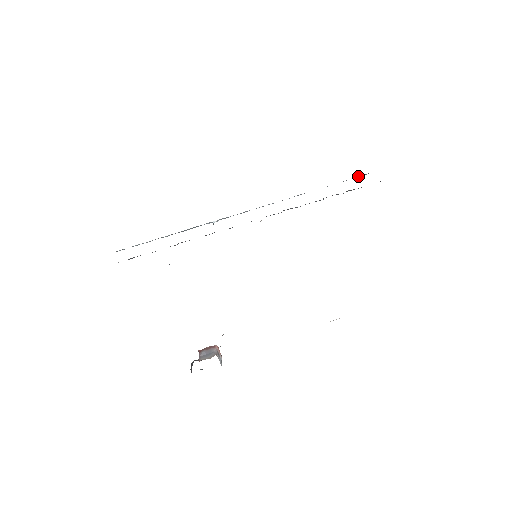
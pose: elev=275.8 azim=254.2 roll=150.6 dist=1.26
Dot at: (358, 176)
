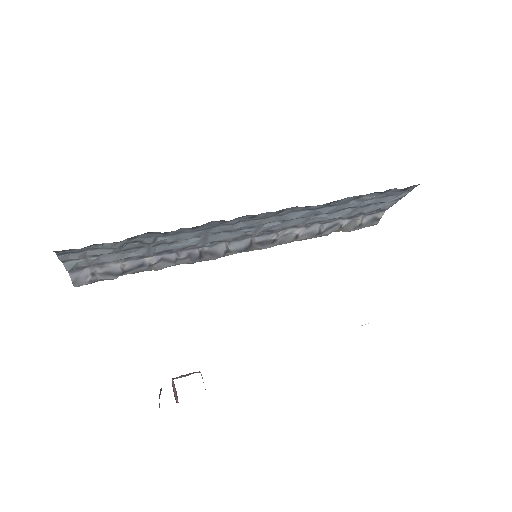
Dot at: occluded
